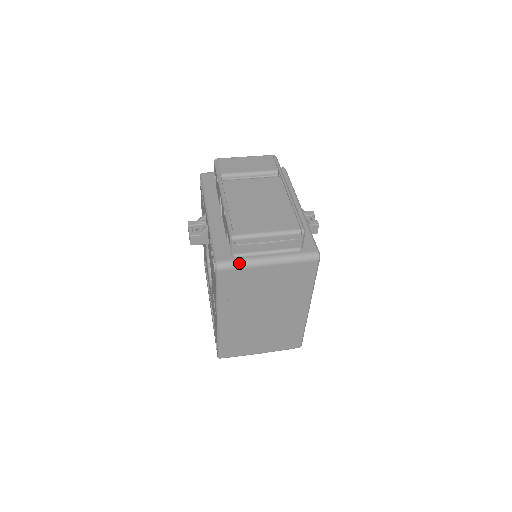
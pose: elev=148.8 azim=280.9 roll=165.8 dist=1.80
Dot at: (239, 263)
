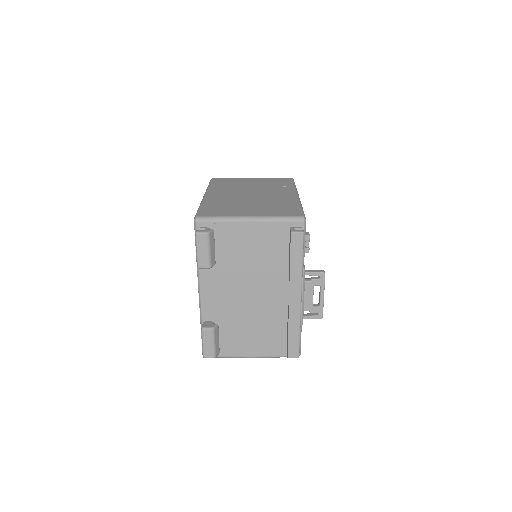
Dot at: occluded
